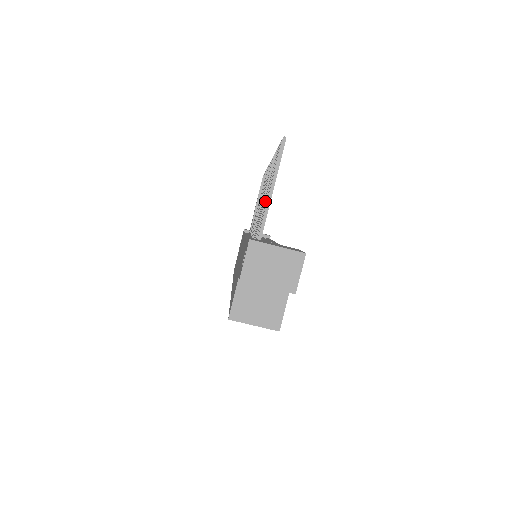
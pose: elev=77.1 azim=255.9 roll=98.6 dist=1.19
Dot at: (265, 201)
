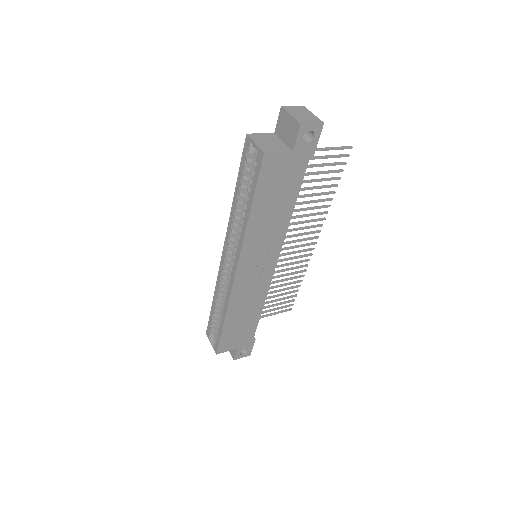
Dot at: (311, 172)
